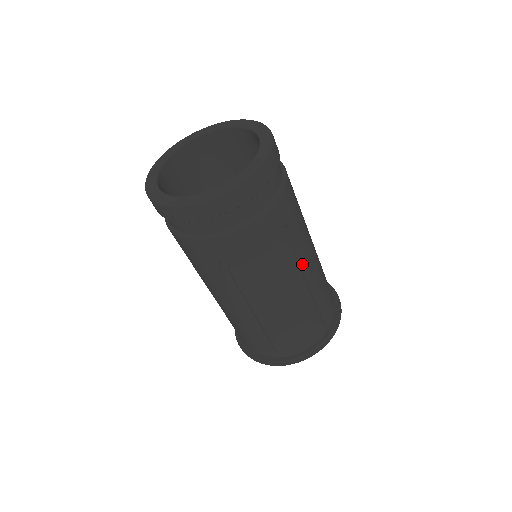
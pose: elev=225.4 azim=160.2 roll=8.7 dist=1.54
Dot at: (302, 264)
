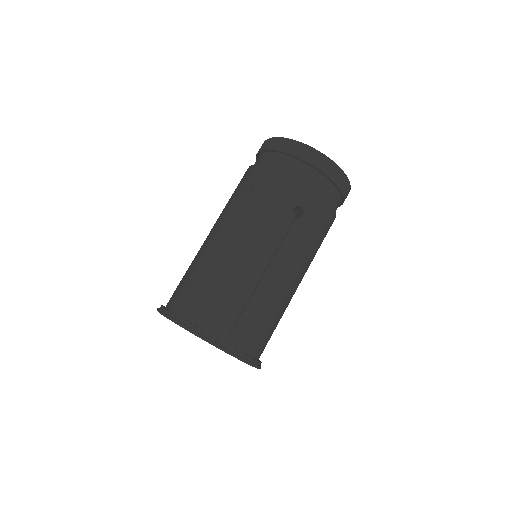
Dot at: (280, 252)
